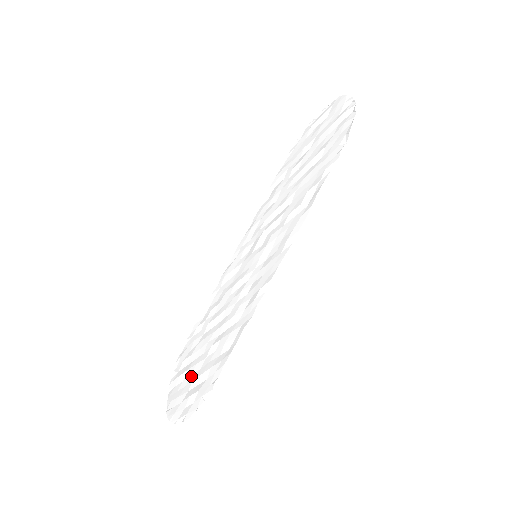
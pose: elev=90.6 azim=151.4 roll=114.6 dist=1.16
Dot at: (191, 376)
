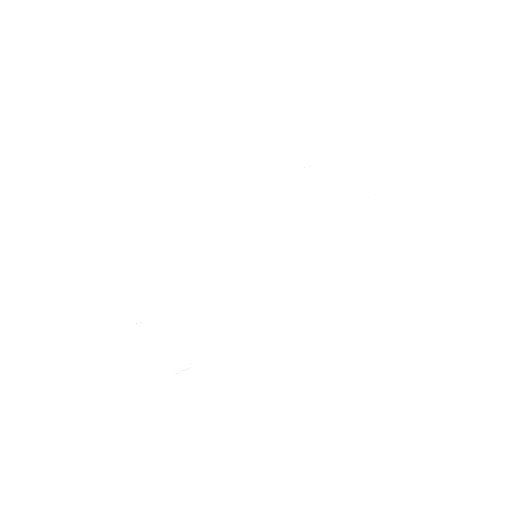
Dot at: (169, 336)
